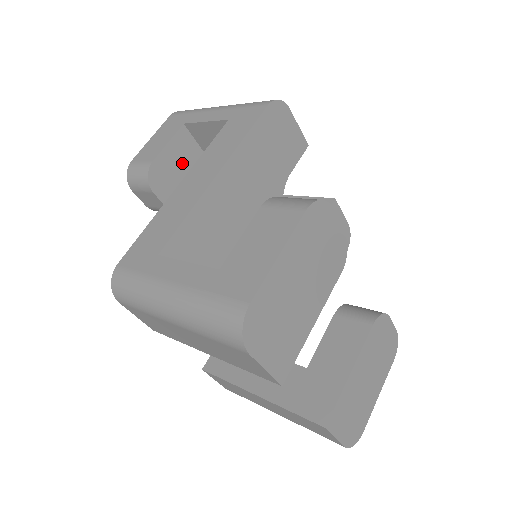
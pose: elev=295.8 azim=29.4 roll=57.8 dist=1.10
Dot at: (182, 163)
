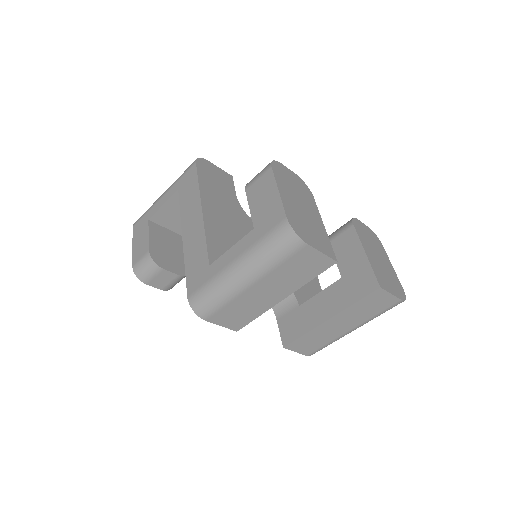
Dot at: (165, 243)
